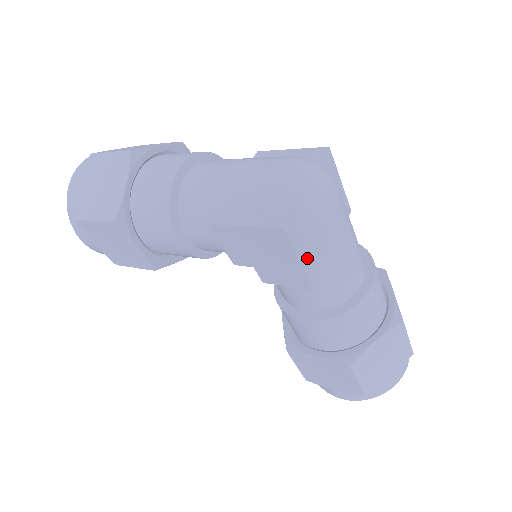
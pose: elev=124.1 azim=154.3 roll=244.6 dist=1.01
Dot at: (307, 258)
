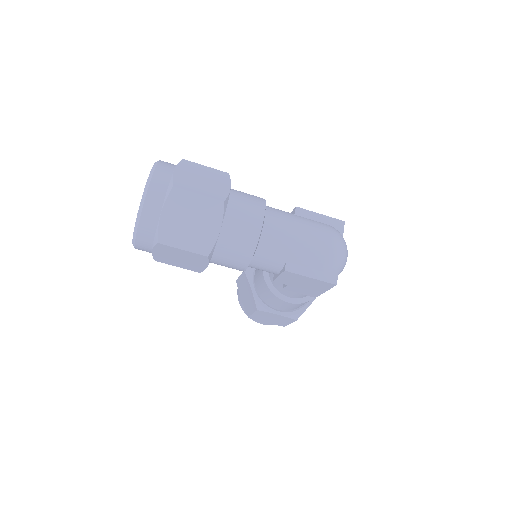
Dot at: occluded
